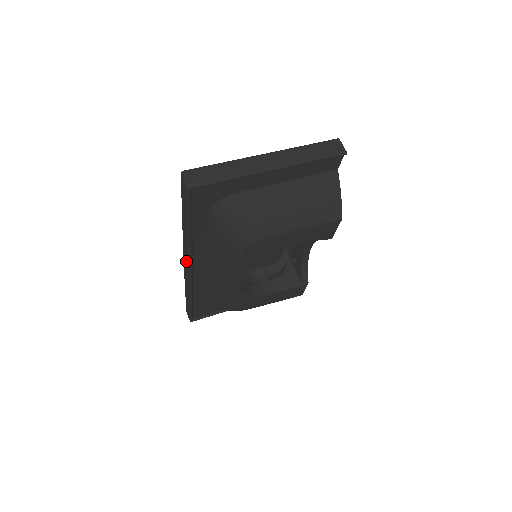
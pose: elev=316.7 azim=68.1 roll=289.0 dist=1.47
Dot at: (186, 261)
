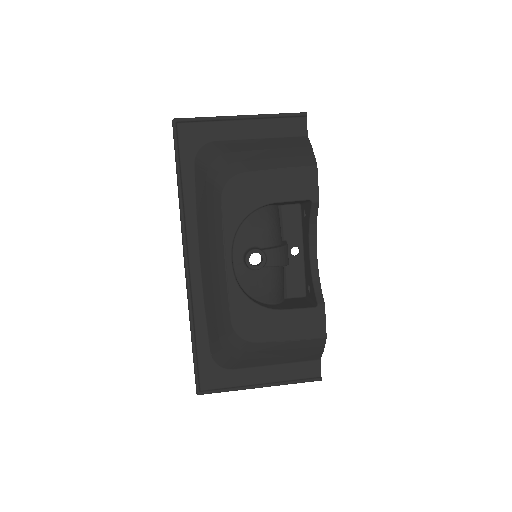
Dot at: (183, 246)
